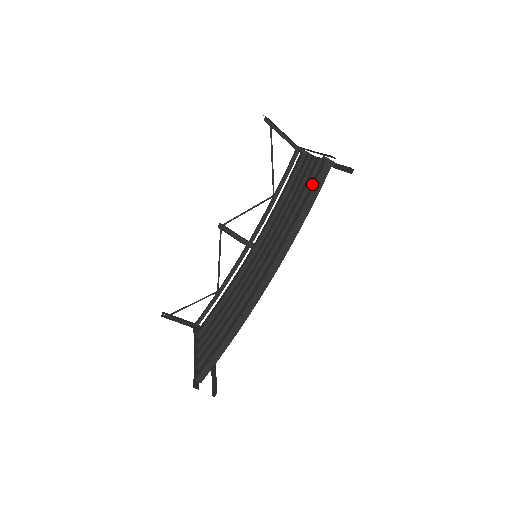
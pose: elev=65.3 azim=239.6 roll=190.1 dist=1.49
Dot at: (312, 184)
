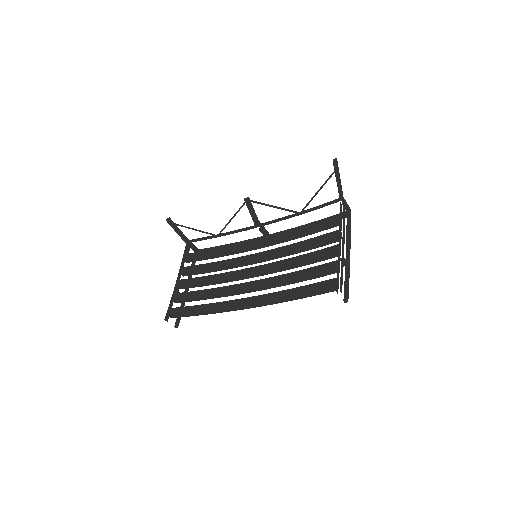
Dot at: (316, 286)
